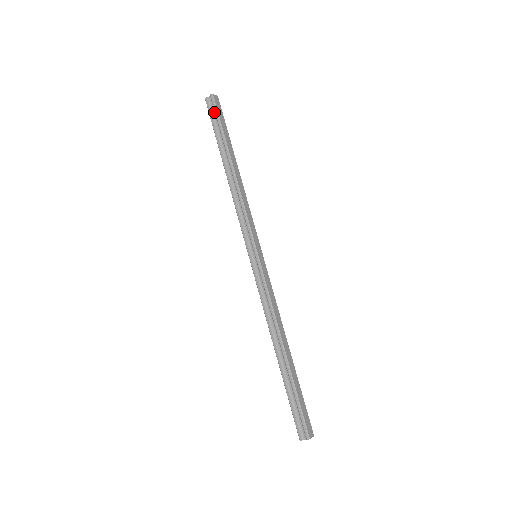
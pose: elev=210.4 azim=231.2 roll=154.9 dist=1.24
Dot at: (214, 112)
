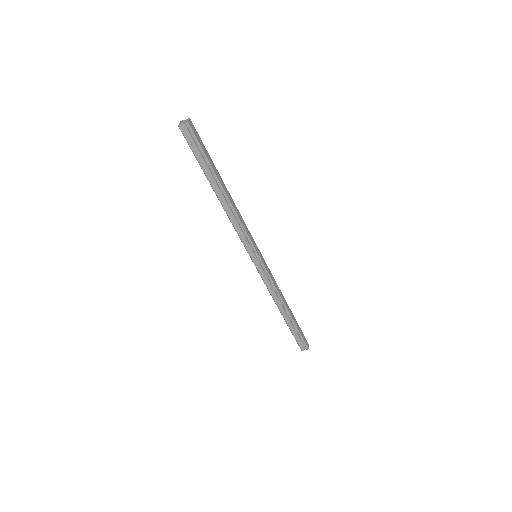
Dot at: (193, 140)
